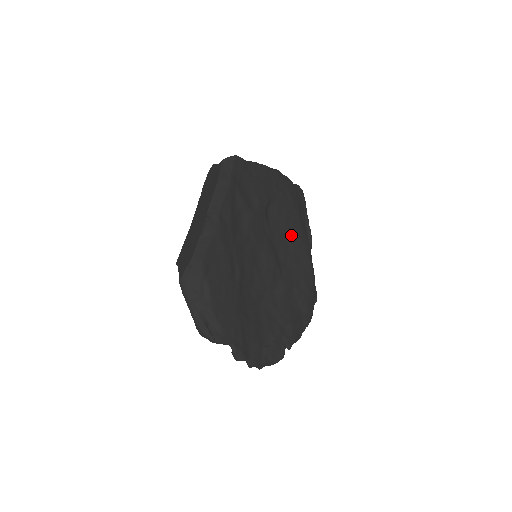
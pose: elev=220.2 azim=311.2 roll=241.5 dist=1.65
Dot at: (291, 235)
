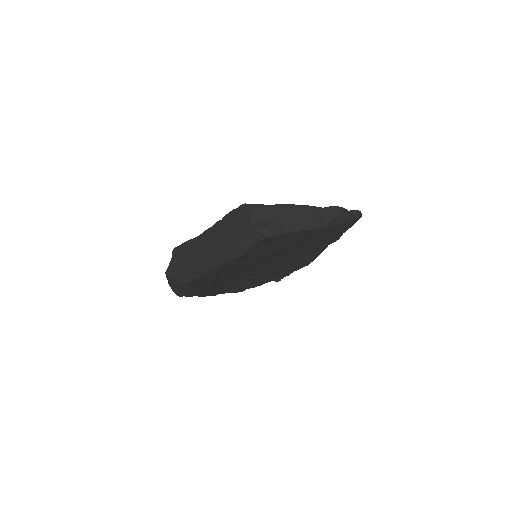
Dot at: (305, 253)
